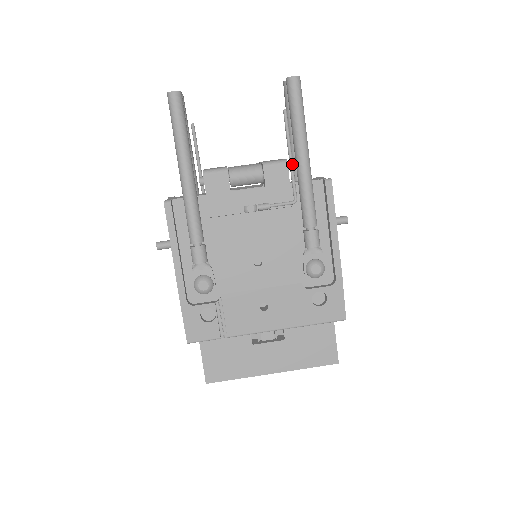
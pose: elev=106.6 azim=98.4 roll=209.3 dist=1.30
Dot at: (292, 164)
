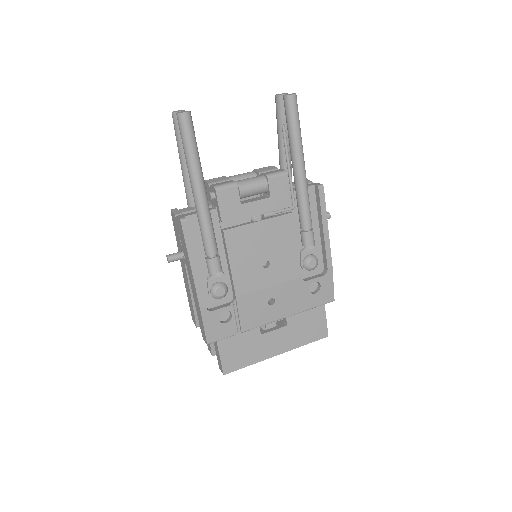
Dot at: occluded
